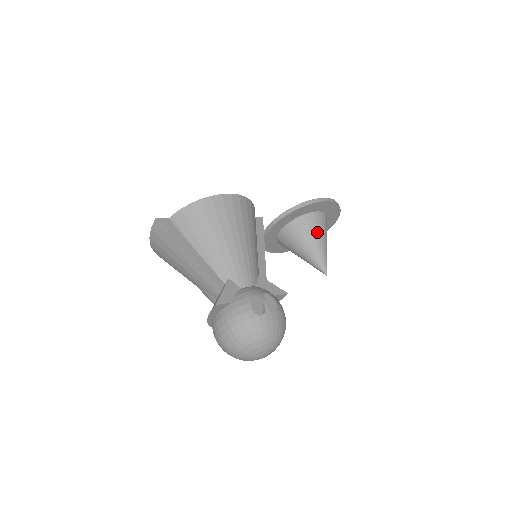
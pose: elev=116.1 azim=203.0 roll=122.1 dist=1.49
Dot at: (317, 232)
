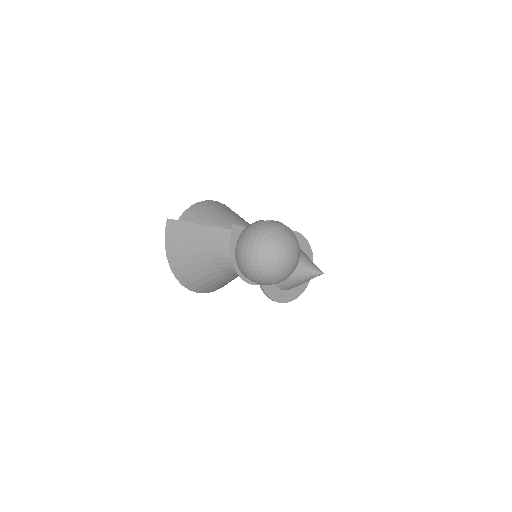
Dot at: occluded
